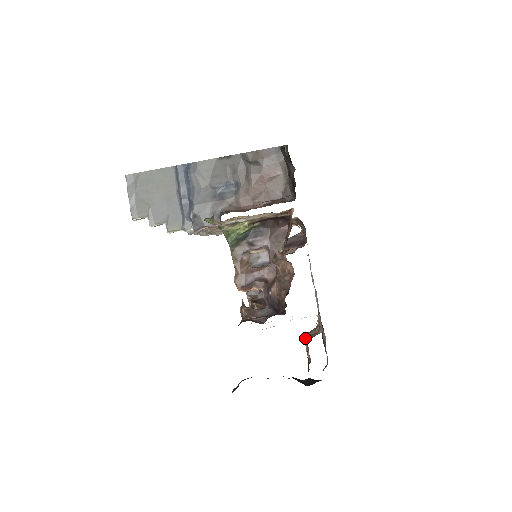
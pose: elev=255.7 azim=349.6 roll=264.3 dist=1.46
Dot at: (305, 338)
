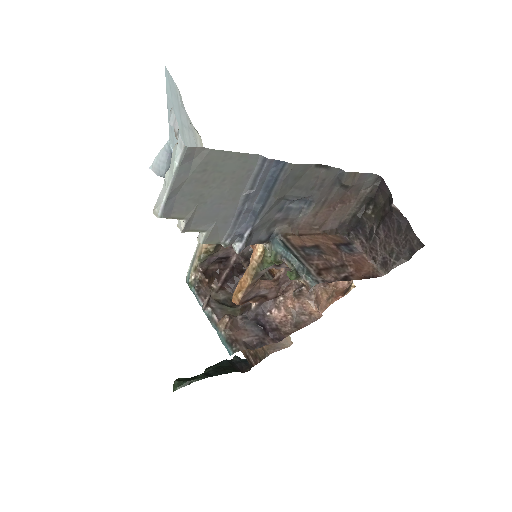
Dot at: occluded
